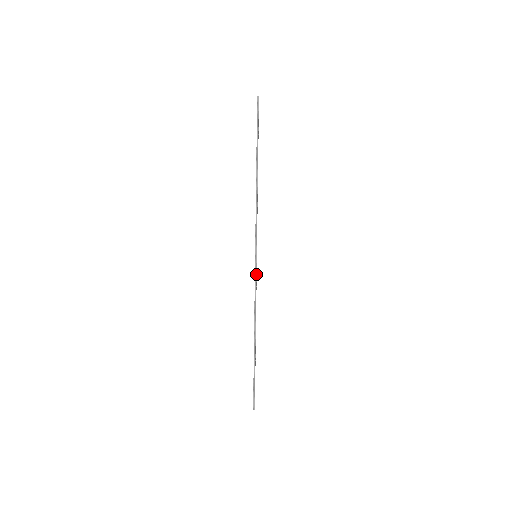
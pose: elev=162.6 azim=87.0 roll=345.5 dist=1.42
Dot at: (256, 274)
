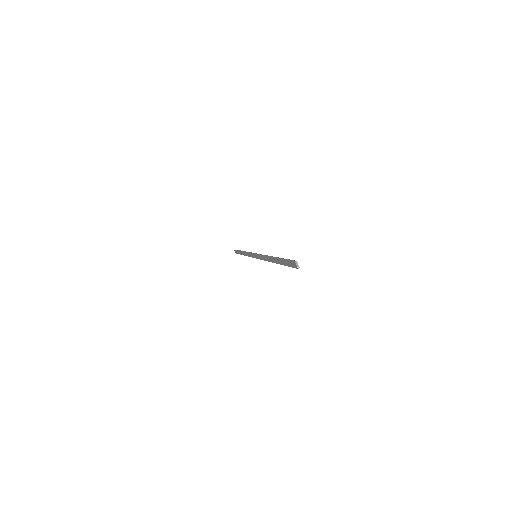
Dot at: occluded
